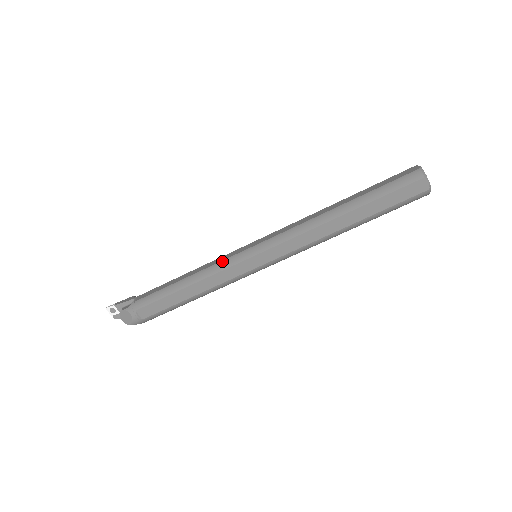
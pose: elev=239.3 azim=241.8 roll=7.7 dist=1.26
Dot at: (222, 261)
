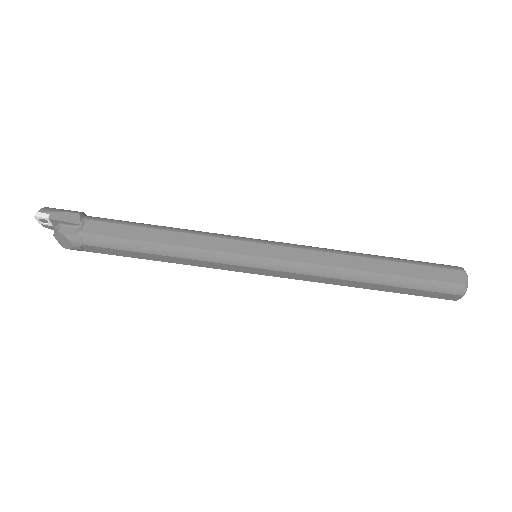
Dot at: (218, 252)
